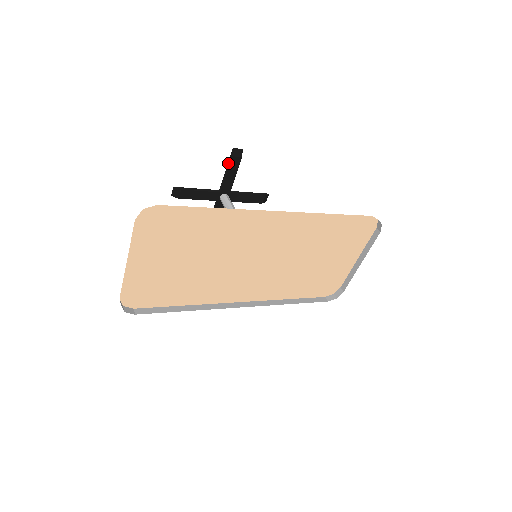
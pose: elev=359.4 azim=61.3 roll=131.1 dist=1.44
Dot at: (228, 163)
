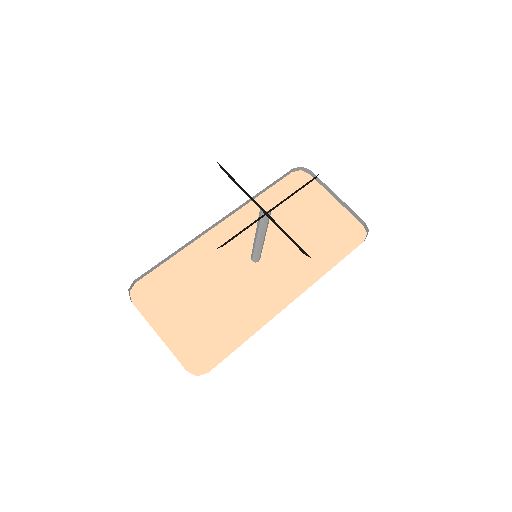
Dot at: (295, 243)
